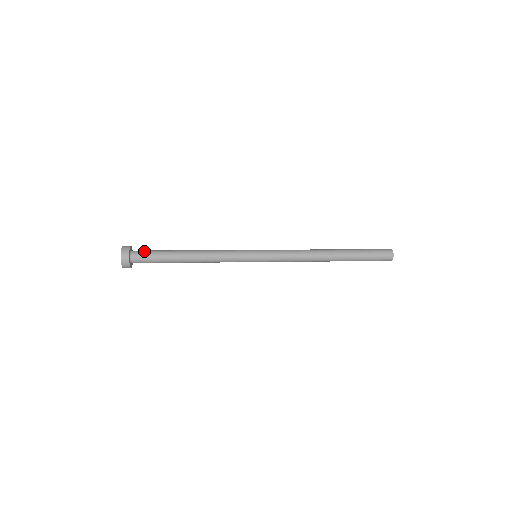
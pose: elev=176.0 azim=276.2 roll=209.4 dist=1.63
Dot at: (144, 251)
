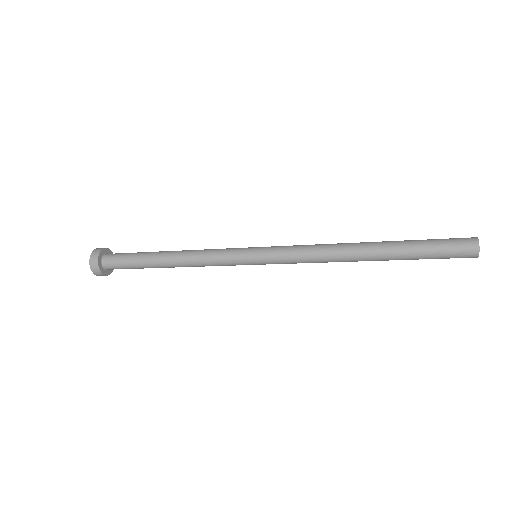
Dot at: (116, 259)
